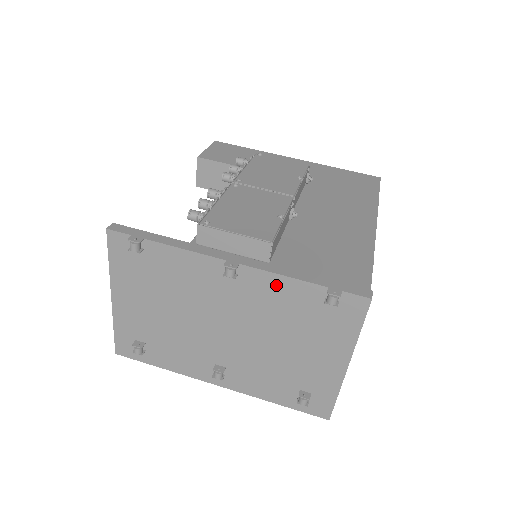
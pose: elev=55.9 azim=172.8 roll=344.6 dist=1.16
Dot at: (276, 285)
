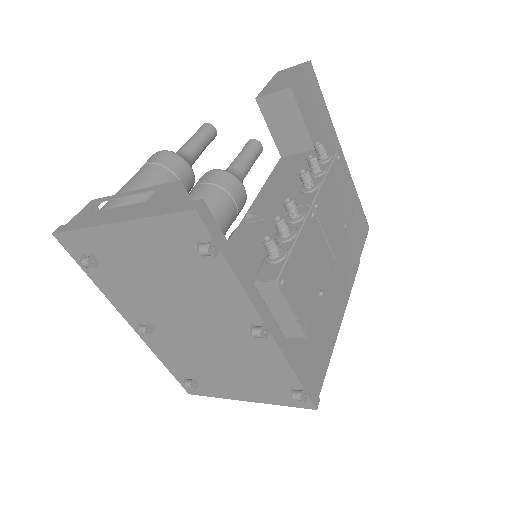
Dot at: (274, 358)
